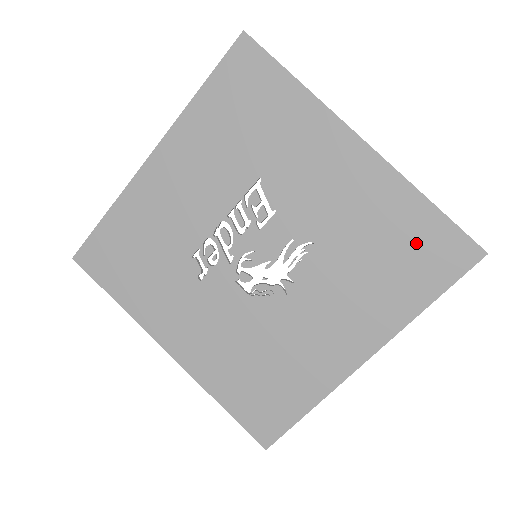
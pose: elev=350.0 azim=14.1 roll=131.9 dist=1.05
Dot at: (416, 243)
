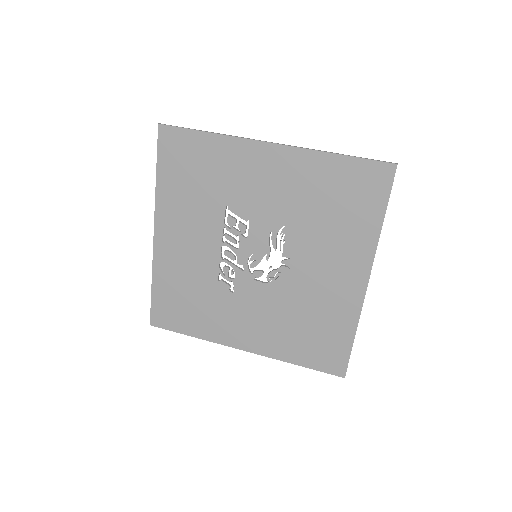
Dot at: (348, 186)
